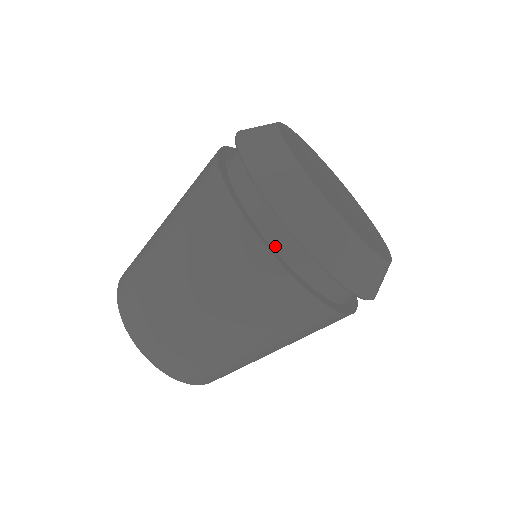
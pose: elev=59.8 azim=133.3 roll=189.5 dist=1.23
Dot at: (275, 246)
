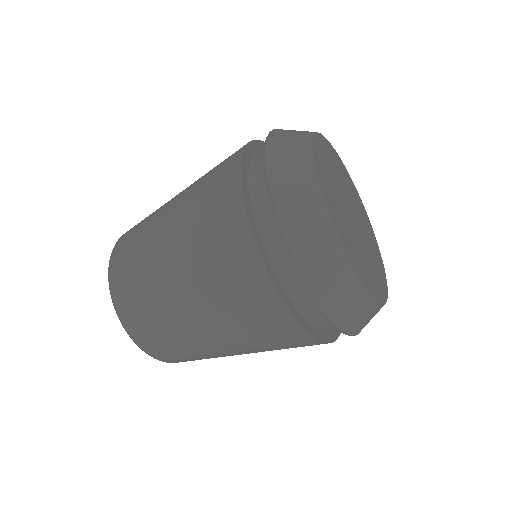
Dot at: (262, 235)
